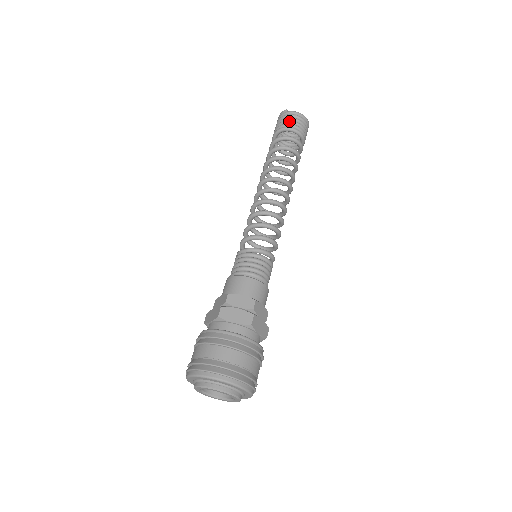
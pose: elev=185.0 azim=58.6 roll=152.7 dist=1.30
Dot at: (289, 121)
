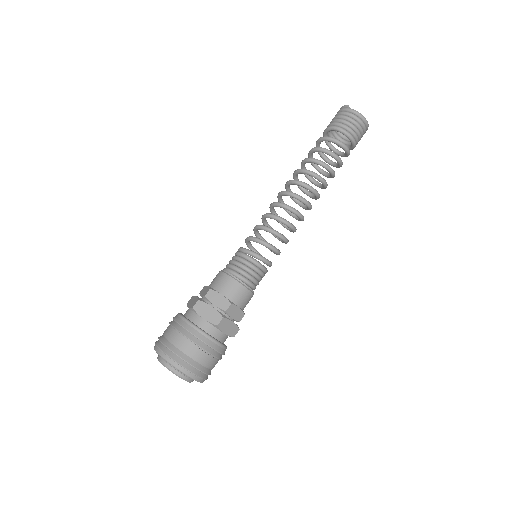
Dot at: (344, 121)
